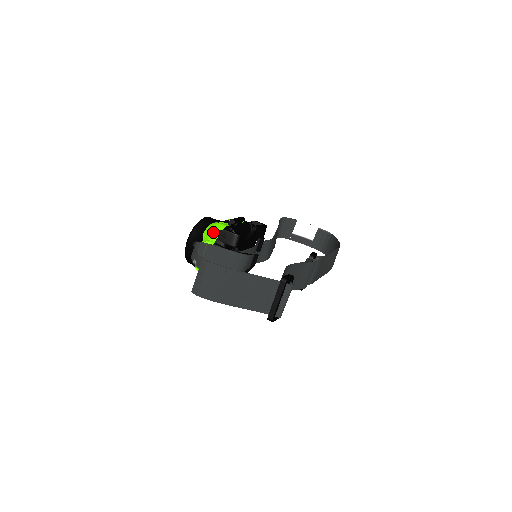
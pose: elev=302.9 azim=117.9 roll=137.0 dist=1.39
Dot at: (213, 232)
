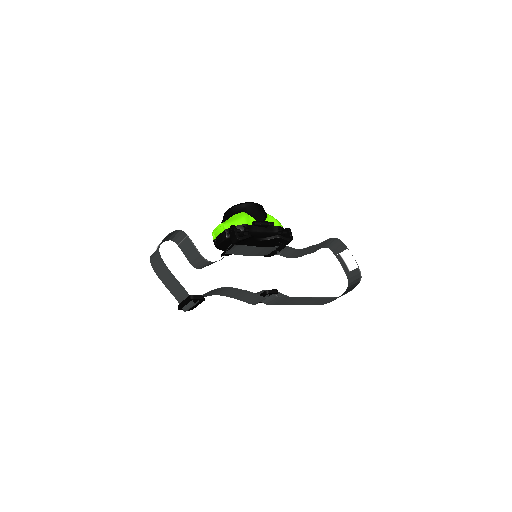
Dot at: (233, 221)
